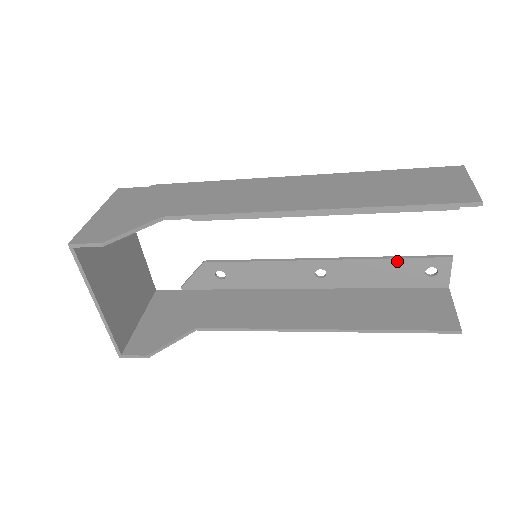
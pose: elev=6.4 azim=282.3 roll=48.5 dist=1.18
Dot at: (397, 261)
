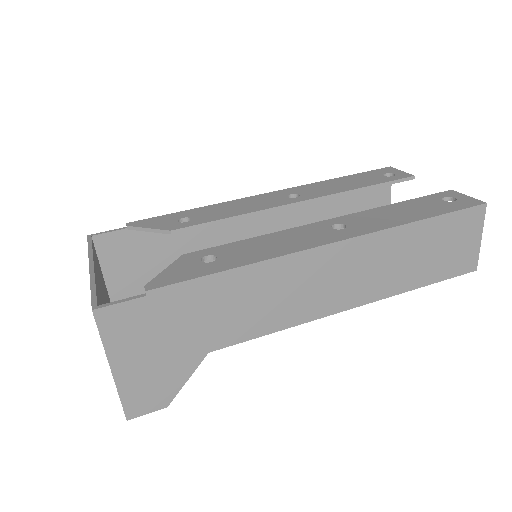
Dot at: (369, 188)
